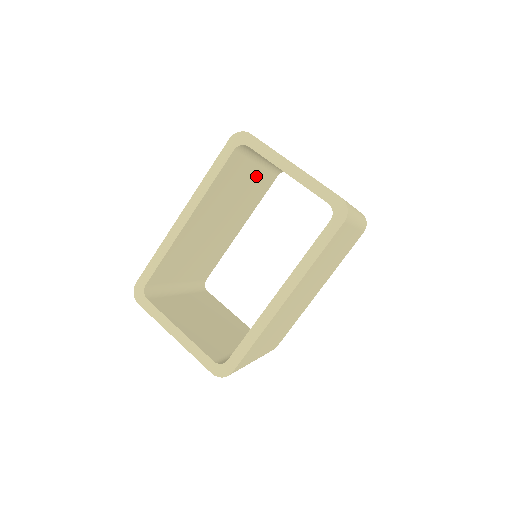
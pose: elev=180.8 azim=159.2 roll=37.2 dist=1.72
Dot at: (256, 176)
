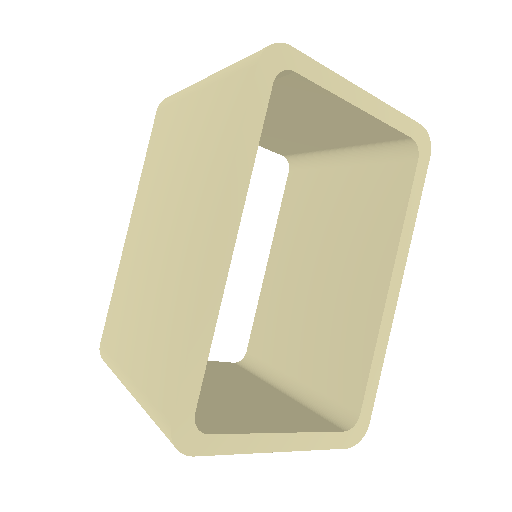
Dot at: occluded
